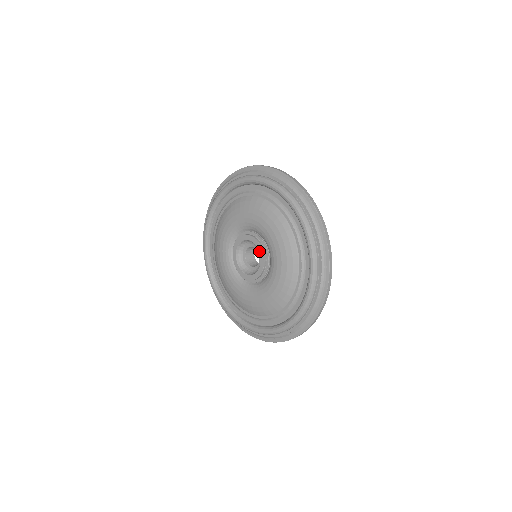
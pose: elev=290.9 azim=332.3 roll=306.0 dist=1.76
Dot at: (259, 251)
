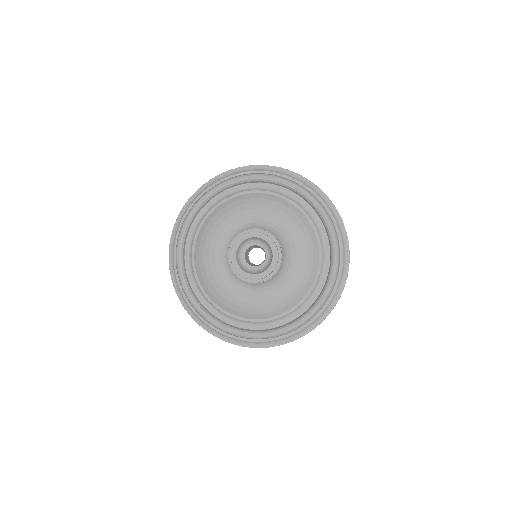
Dot at: (264, 239)
